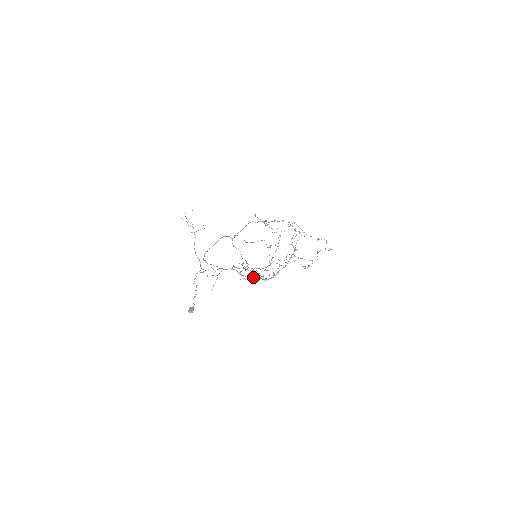
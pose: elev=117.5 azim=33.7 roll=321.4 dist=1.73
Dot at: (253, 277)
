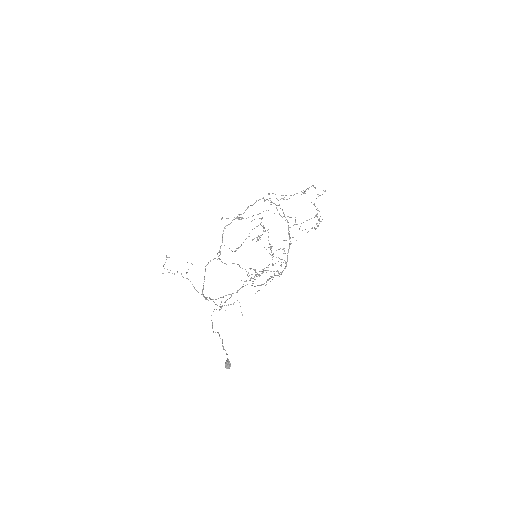
Dot at: (267, 280)
